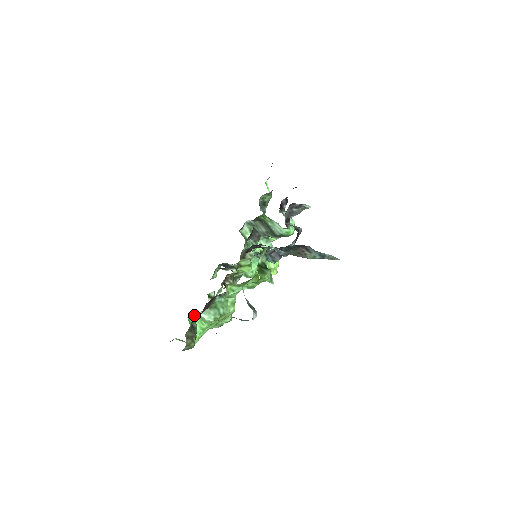
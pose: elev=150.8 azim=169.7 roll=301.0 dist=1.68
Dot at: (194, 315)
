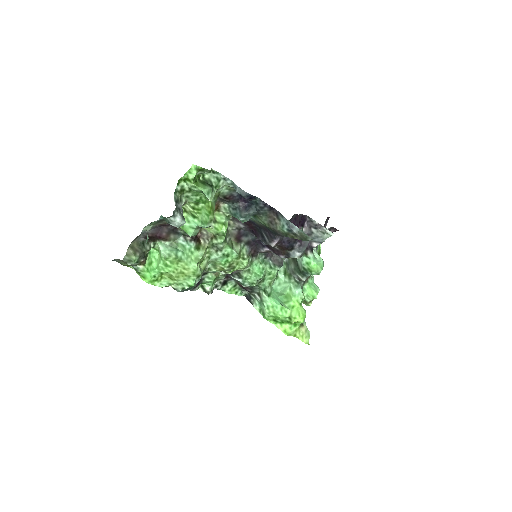
Dot at: (154, 243)
